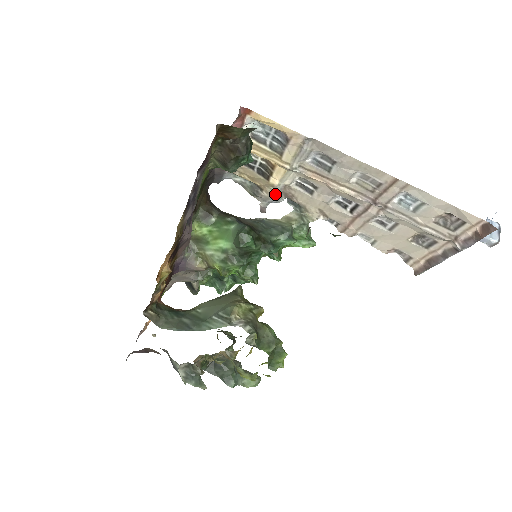
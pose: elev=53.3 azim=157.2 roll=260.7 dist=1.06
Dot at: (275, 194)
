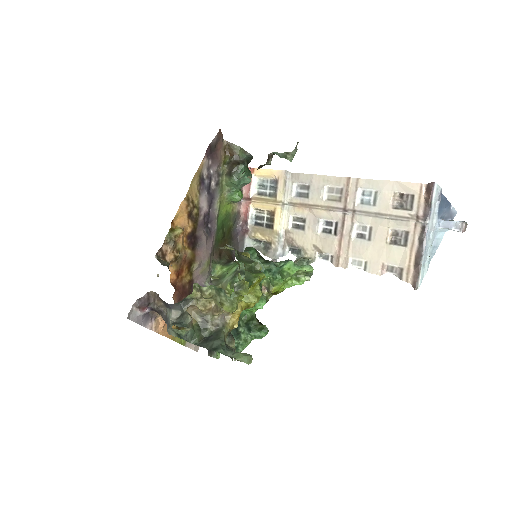
Dot at: (280, 242)
